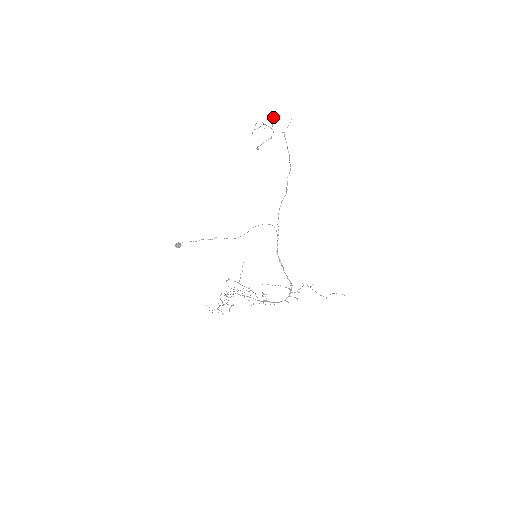
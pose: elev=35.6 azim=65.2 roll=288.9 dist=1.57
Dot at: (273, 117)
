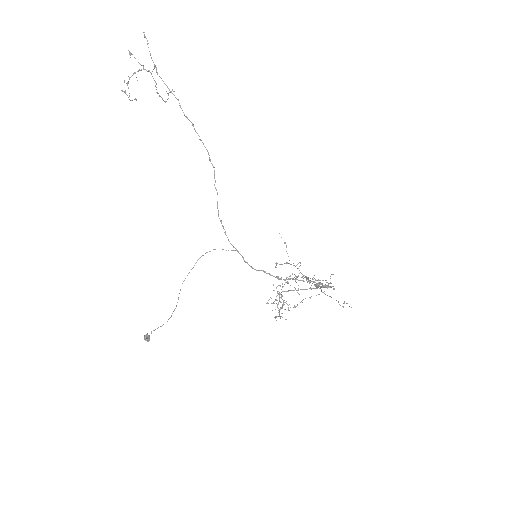
Dot at: occluded
